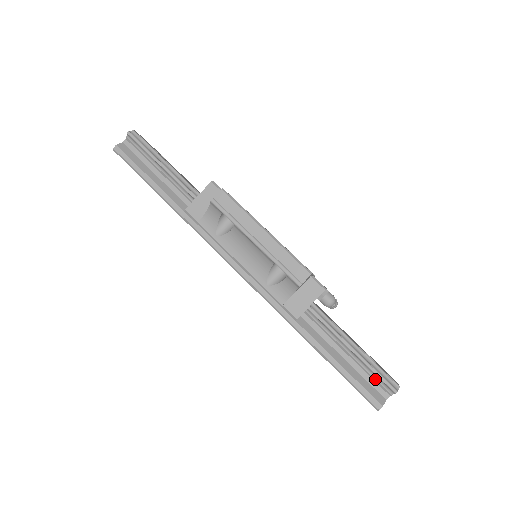
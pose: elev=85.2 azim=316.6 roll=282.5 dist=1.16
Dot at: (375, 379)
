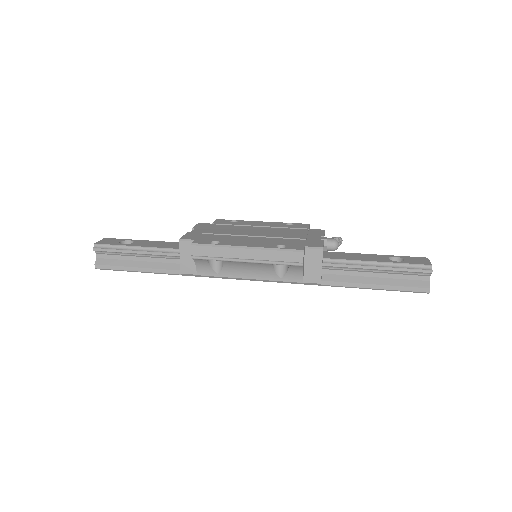
Dot at: (410, 274)
